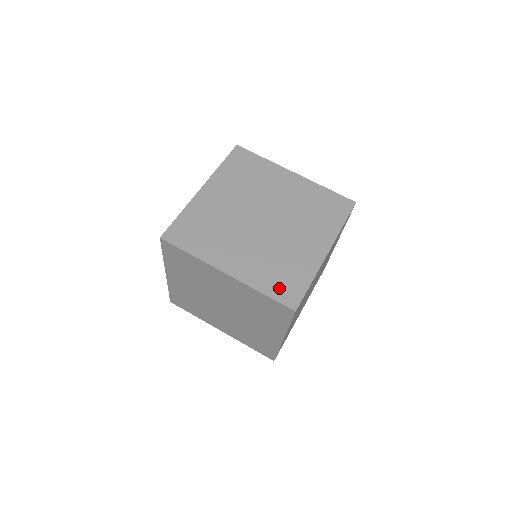
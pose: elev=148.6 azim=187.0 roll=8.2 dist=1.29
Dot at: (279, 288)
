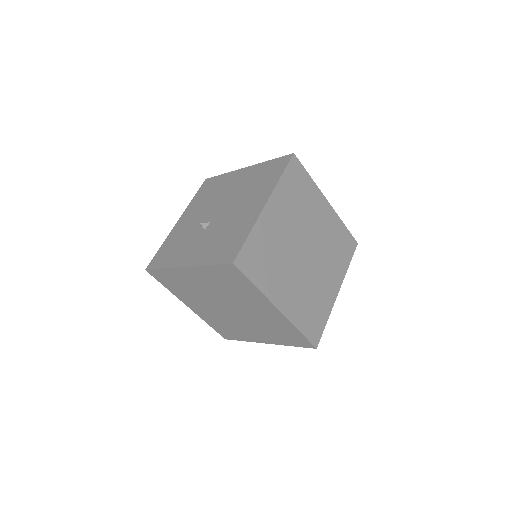
Dot at: (310, 326)
